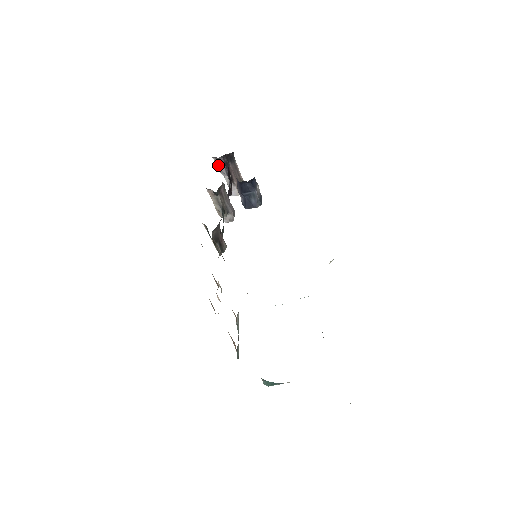
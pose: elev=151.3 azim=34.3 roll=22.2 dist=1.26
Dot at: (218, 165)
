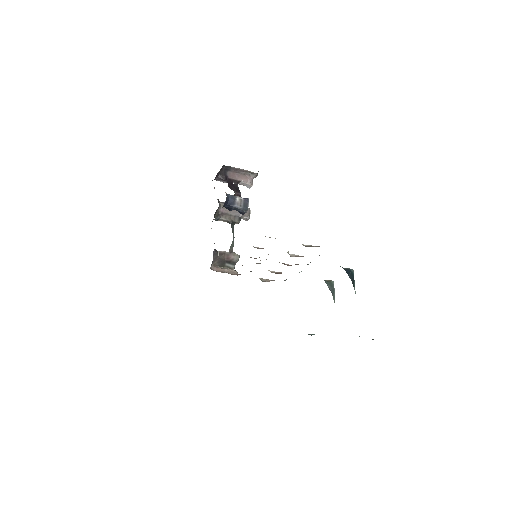
Dot at: occluded
